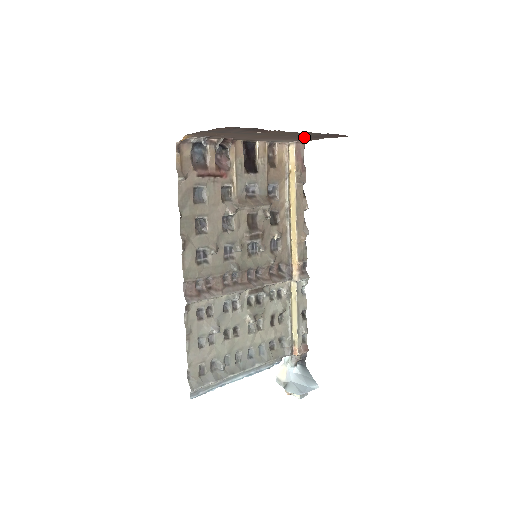
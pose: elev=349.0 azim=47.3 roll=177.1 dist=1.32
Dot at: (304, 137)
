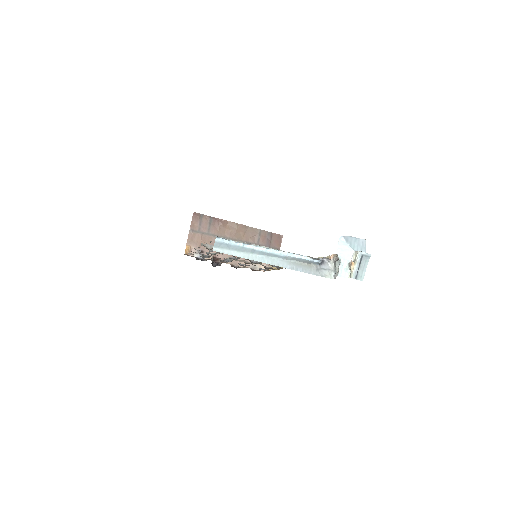
Dot at: occluded
